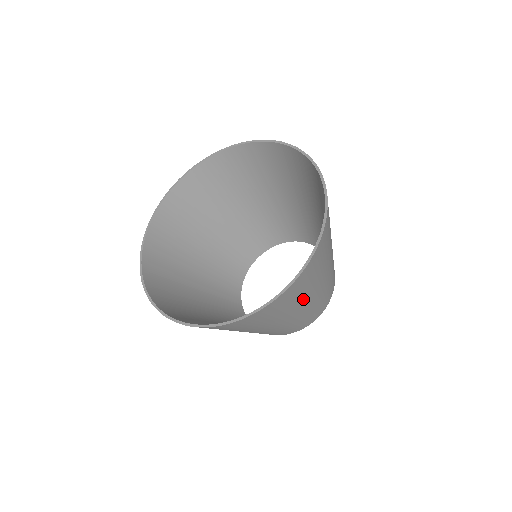
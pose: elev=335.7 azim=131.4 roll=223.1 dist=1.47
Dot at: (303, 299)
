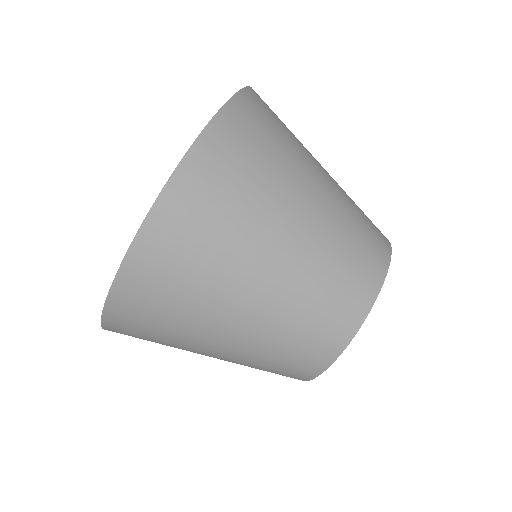
Dot at: (212, 299)
